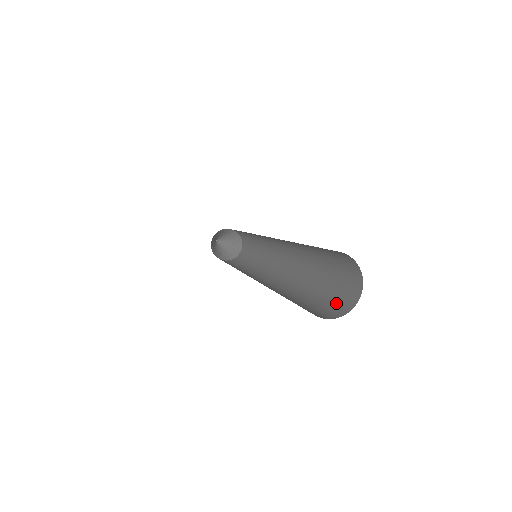
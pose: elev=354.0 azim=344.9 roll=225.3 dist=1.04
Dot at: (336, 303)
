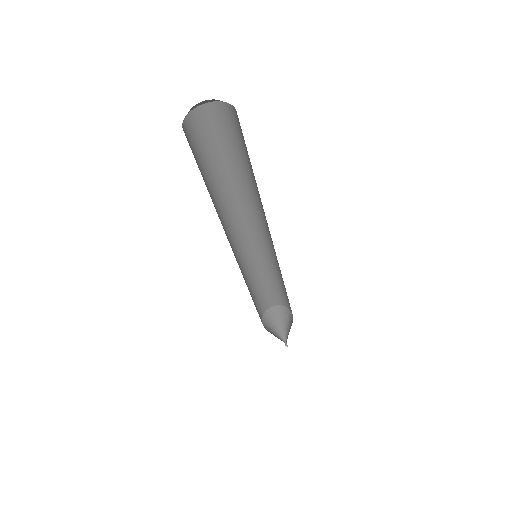
Dot at: occluded
